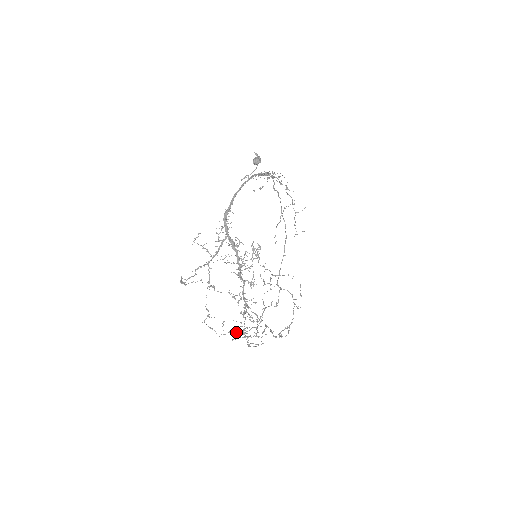
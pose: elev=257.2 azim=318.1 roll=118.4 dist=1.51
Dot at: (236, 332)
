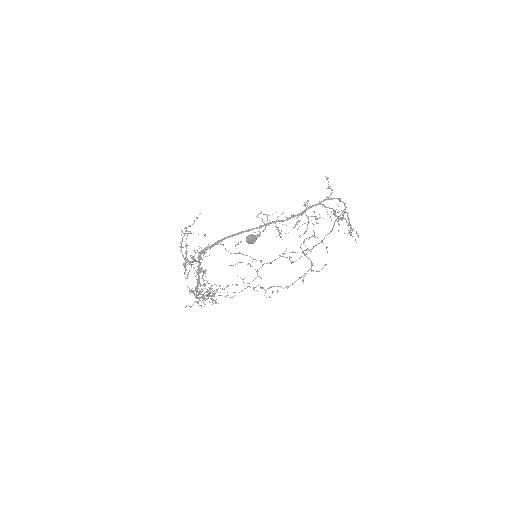
Dot at: (245, 255)
